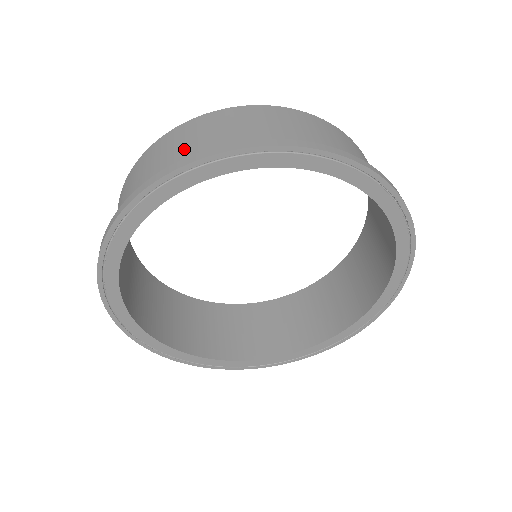
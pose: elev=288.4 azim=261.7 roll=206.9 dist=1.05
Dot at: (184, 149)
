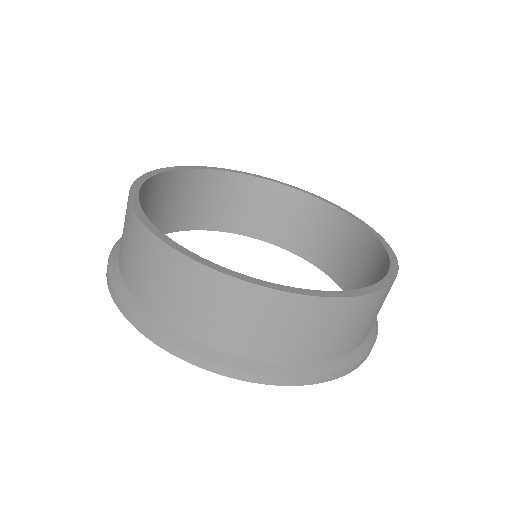
Dot at: (183, 307)
